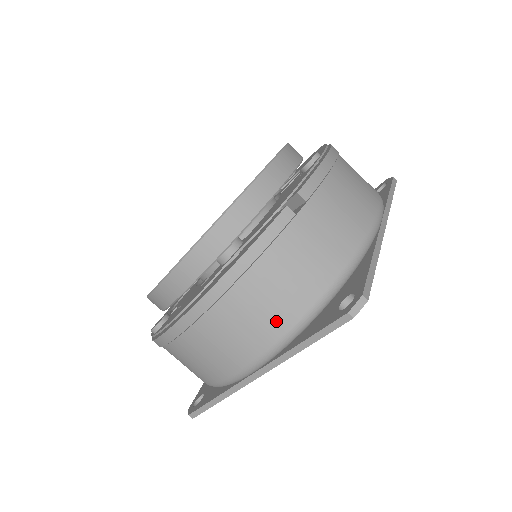
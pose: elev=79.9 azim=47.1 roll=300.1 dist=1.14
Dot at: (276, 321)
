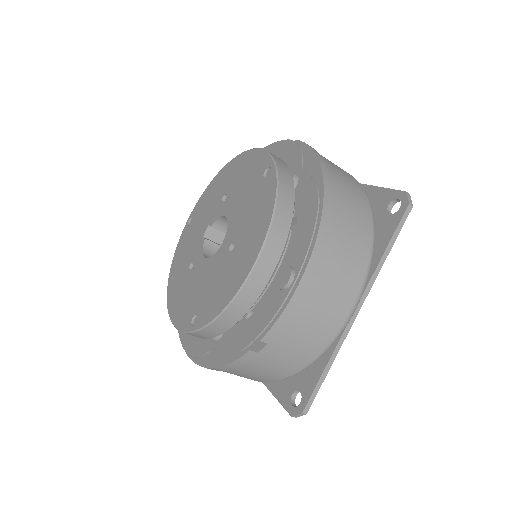
Dot at: (251, 379)
